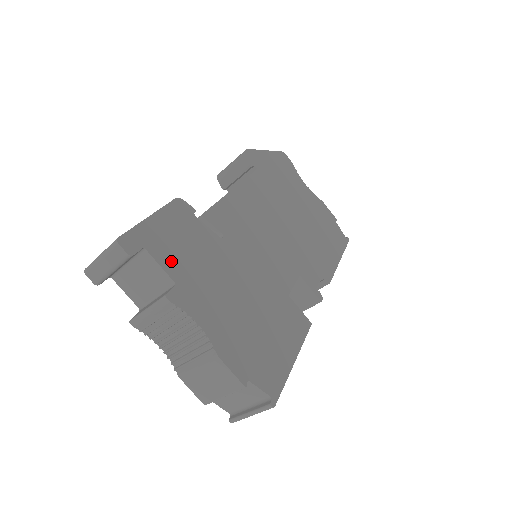
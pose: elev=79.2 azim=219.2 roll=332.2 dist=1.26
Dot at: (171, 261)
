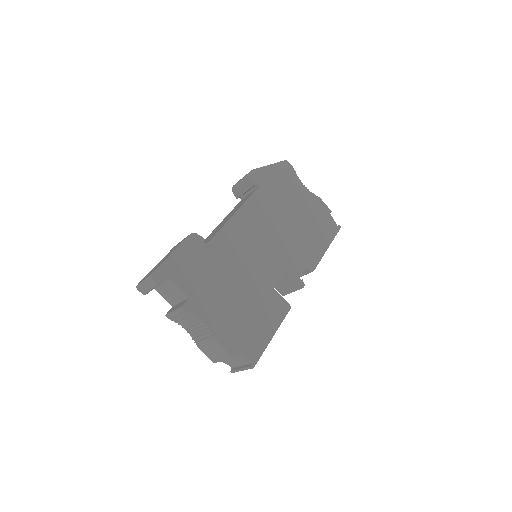
Dot at: (186, 282)
